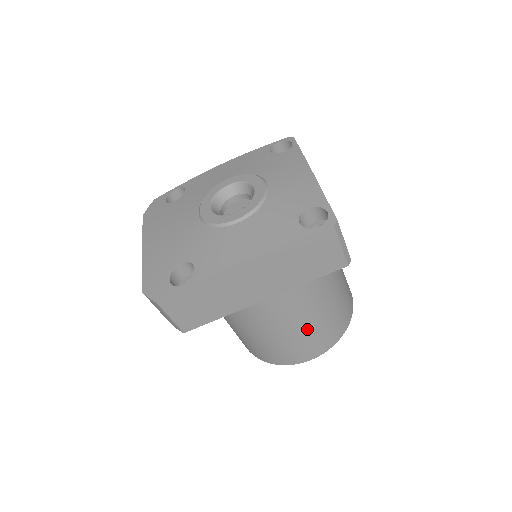
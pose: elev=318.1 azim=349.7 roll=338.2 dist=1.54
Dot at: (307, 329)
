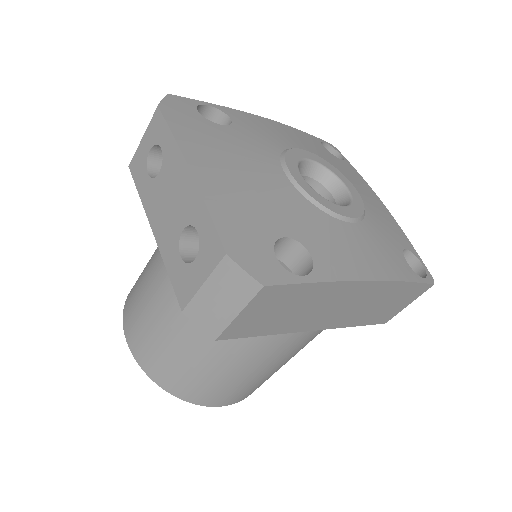
Dot at: (274, 371)
